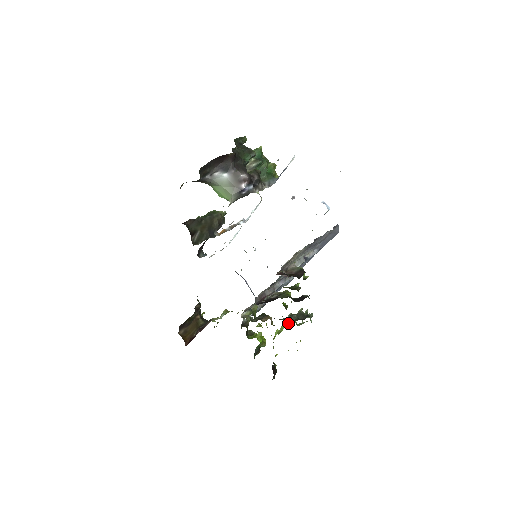
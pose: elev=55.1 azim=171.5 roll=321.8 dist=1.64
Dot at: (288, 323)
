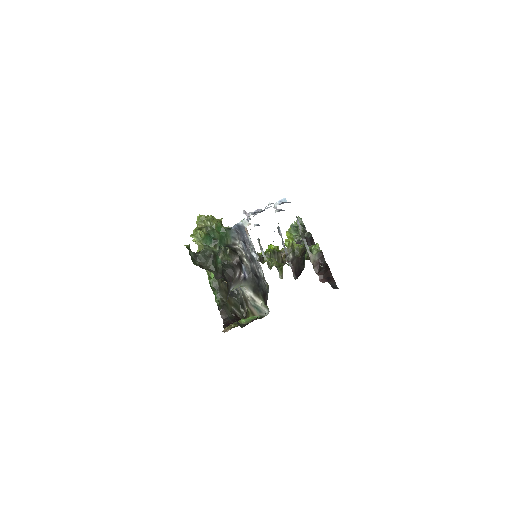
Dot at: (293, 239)
